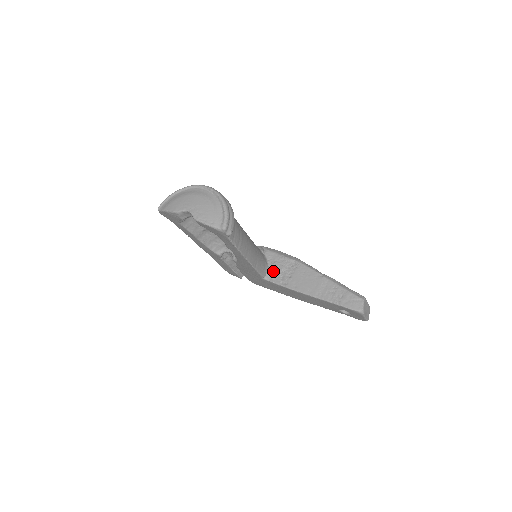
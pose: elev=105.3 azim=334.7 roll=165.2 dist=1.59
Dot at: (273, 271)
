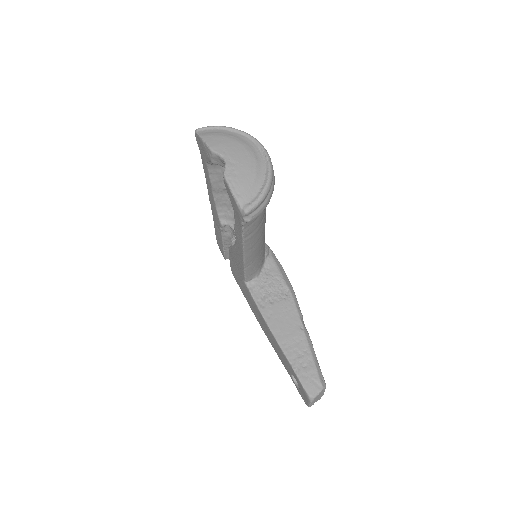
Dot at: (260, 282)
